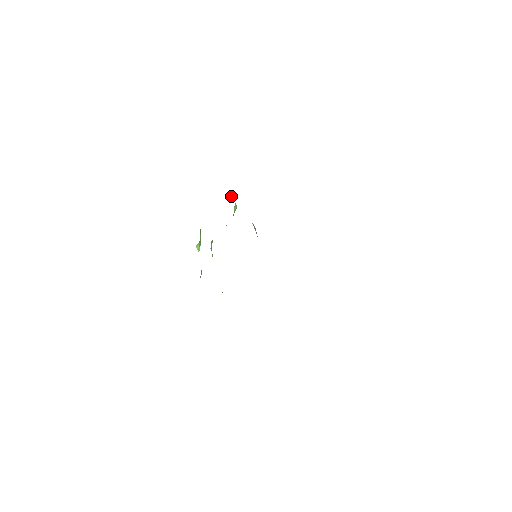
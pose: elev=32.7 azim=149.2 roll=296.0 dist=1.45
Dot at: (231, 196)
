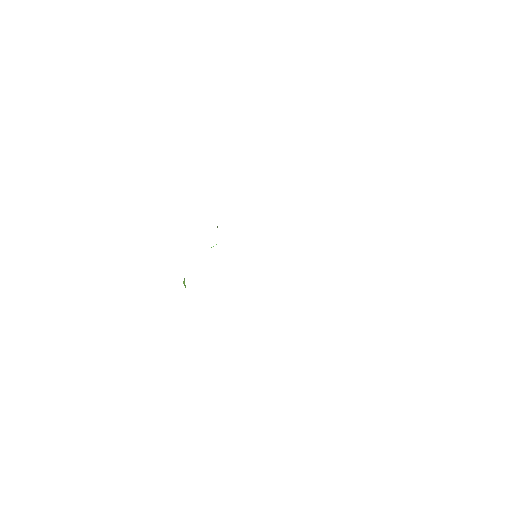
Dot at: occluded
